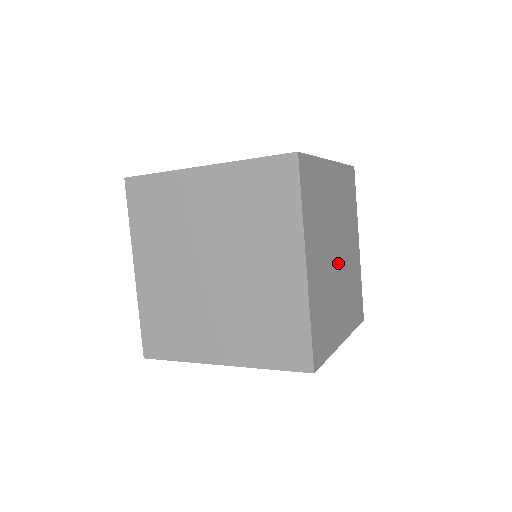
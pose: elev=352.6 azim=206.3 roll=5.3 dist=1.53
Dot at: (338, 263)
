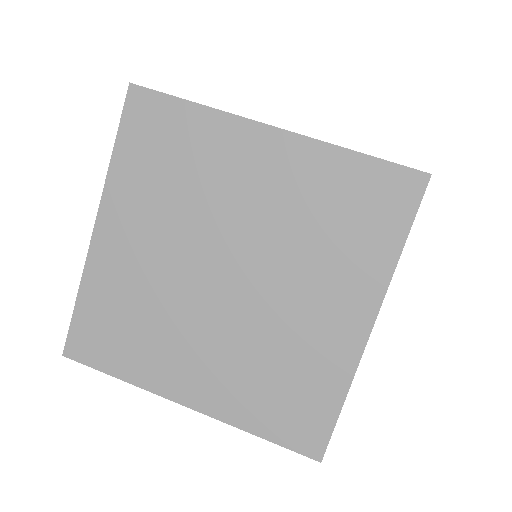
Dot at: occluded
